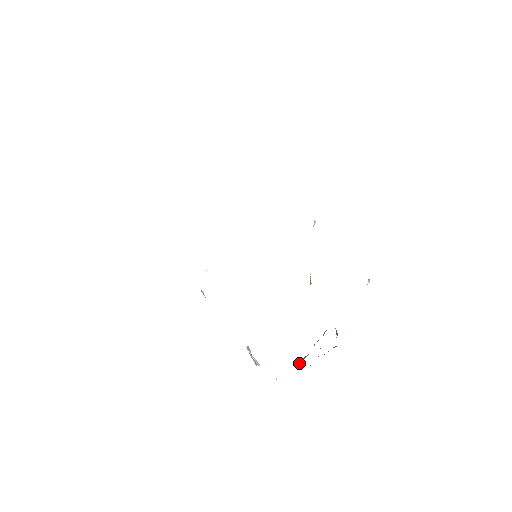
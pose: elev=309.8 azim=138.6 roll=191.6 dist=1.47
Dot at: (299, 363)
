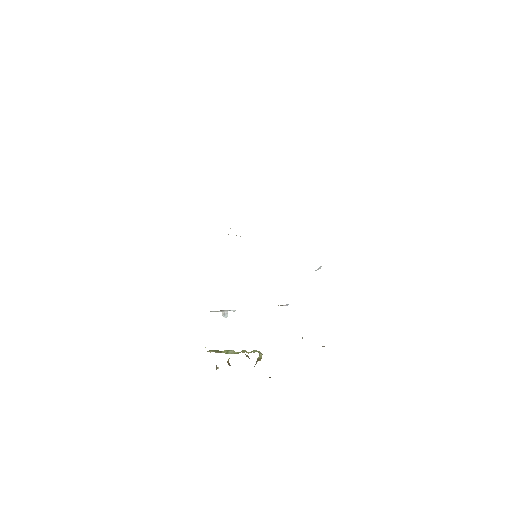
Dot at: (225, 352)
